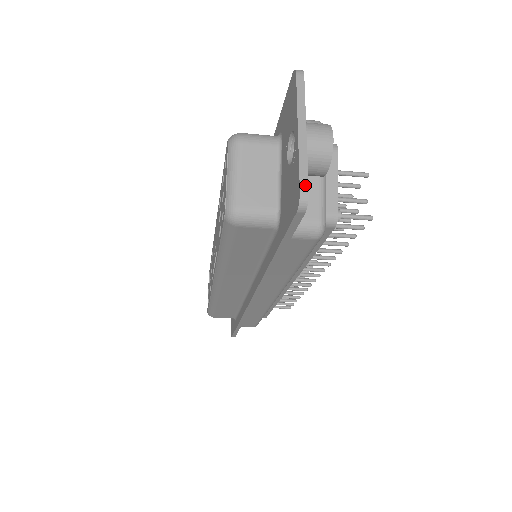
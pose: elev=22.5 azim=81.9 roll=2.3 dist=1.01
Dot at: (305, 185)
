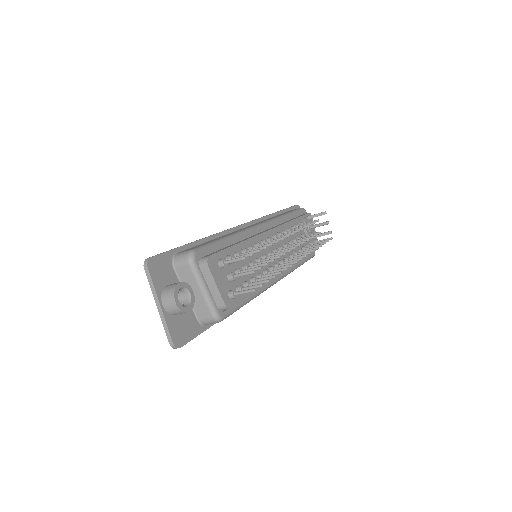
Dot at: (170, 340)
